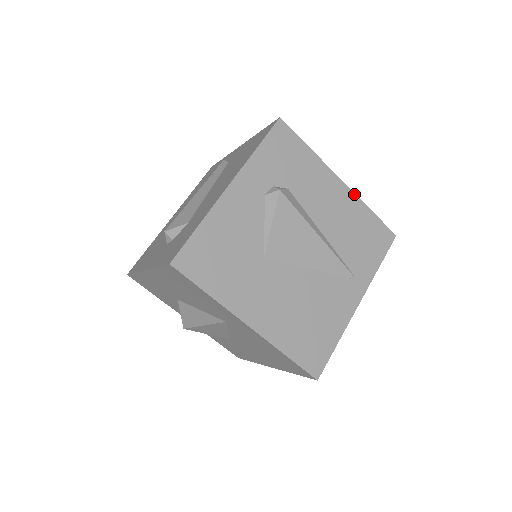
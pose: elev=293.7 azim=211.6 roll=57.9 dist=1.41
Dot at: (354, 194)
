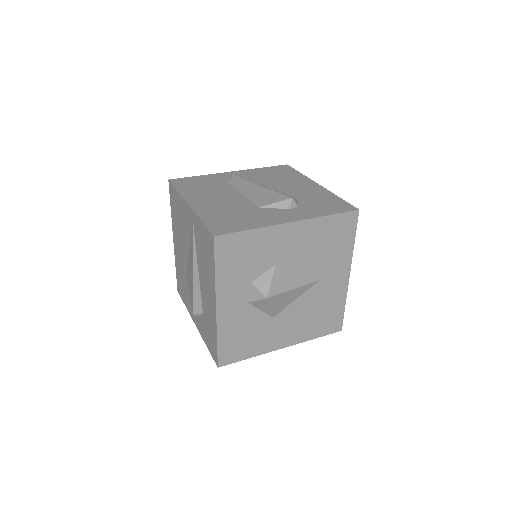
Dot at: occluded
